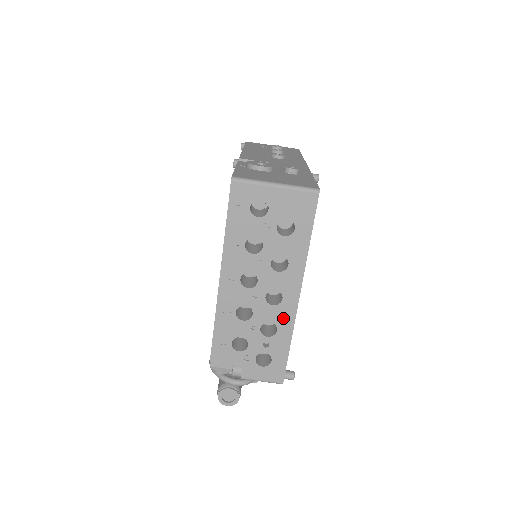
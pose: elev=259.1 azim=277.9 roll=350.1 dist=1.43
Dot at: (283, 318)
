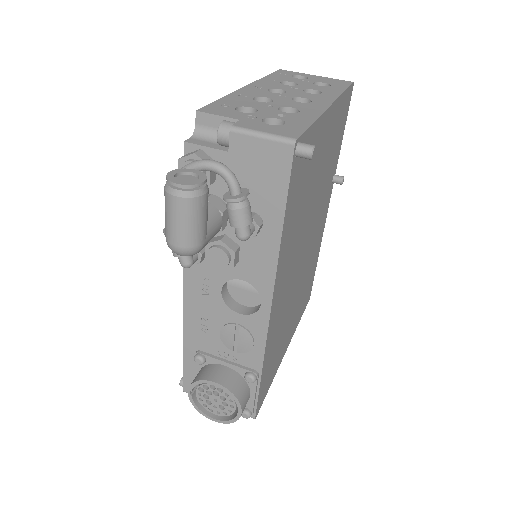
Dot at: (309, 109)
